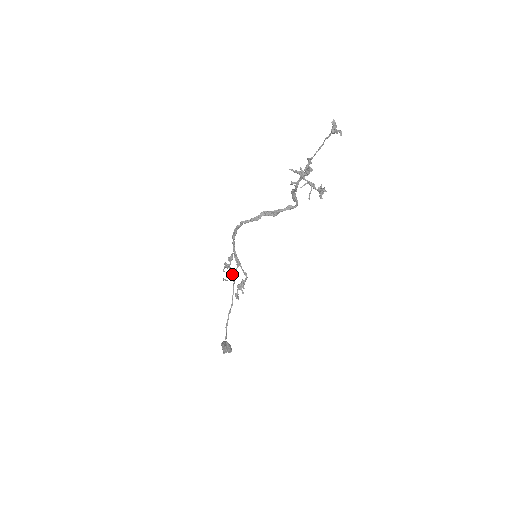
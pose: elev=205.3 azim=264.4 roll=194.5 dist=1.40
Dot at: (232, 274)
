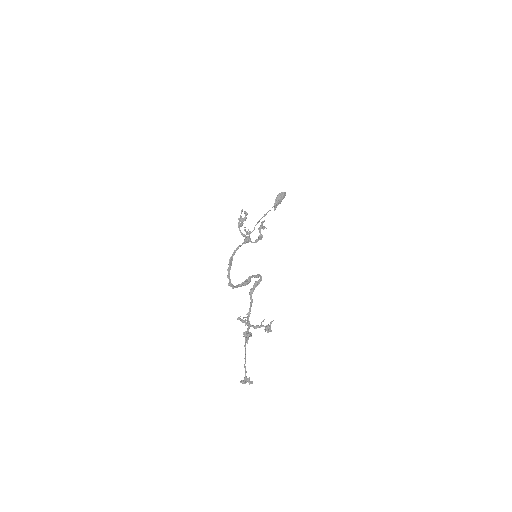
Dot at: occluded
